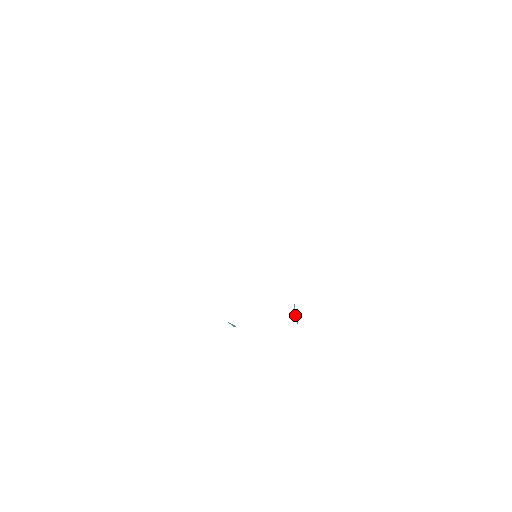
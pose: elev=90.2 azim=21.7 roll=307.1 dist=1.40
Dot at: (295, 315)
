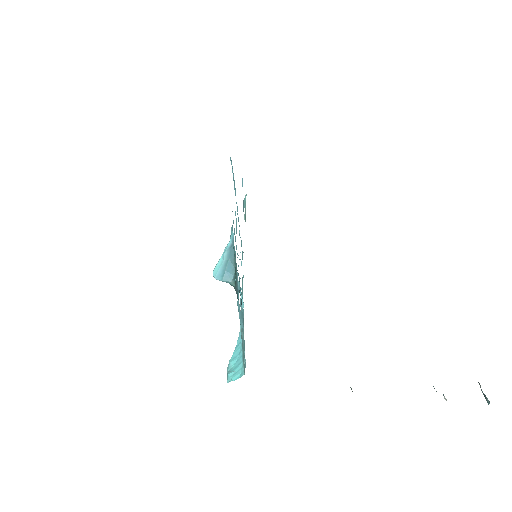
Dot at: (231, 371)
